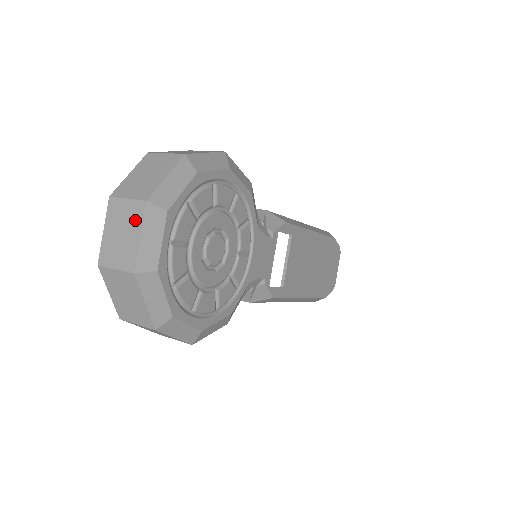
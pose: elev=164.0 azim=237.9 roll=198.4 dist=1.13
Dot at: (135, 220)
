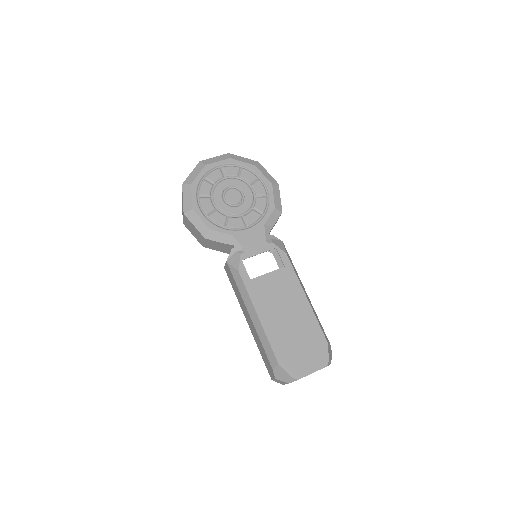
Dot at: occluded
